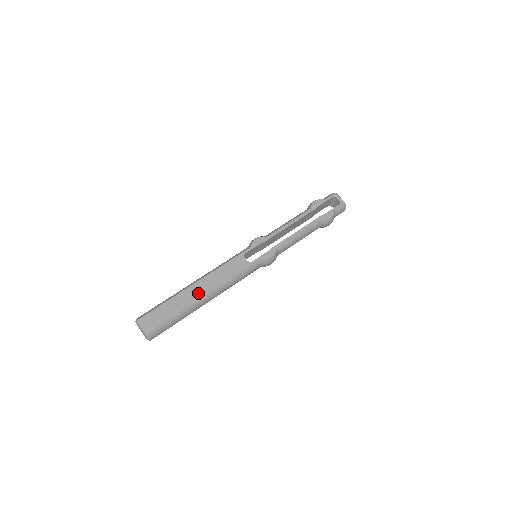
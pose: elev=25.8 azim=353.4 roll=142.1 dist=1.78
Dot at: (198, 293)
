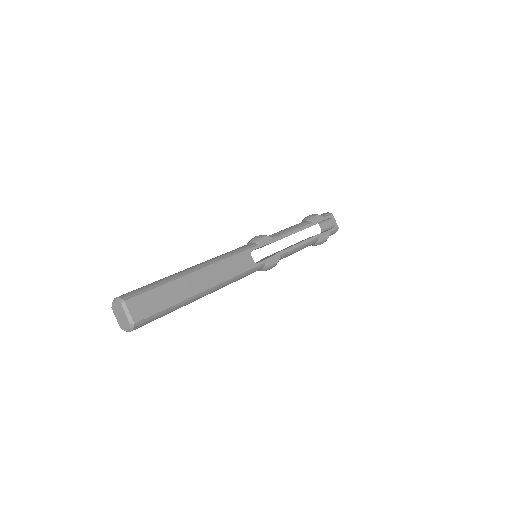
Dot at: (200, 284)
